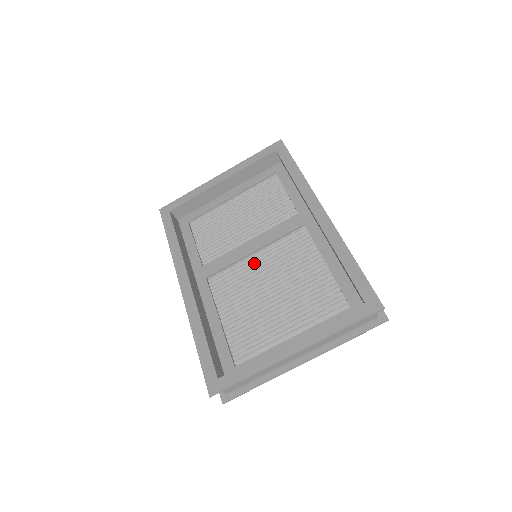
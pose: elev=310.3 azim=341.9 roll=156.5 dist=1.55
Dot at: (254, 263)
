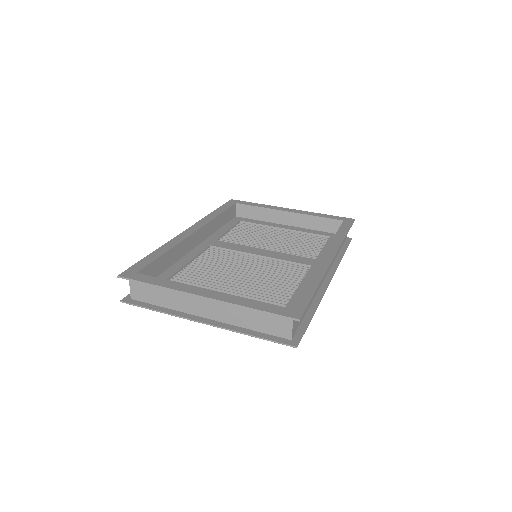
Dot at: (250, 260)
